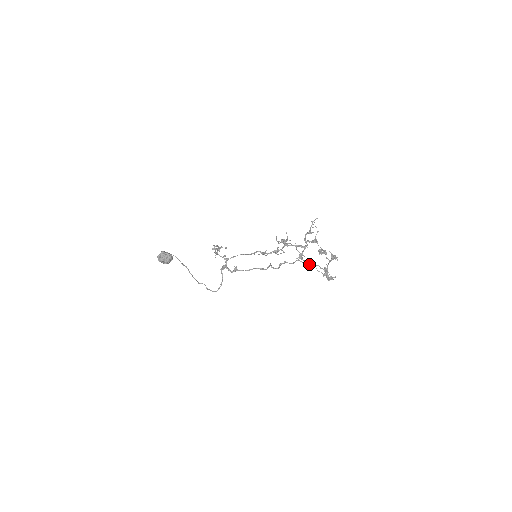
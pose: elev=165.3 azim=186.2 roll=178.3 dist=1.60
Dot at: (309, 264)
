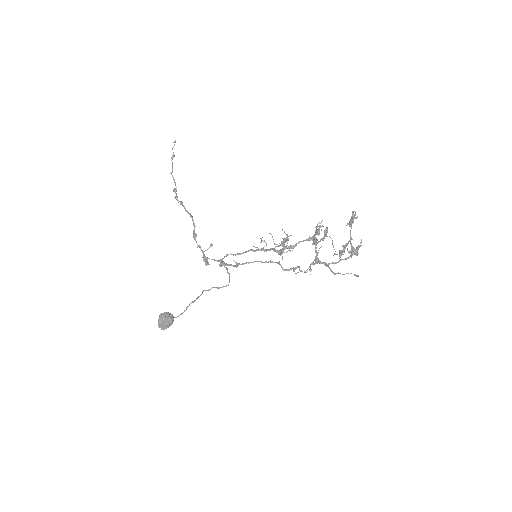
Dot at: (333, 273)
